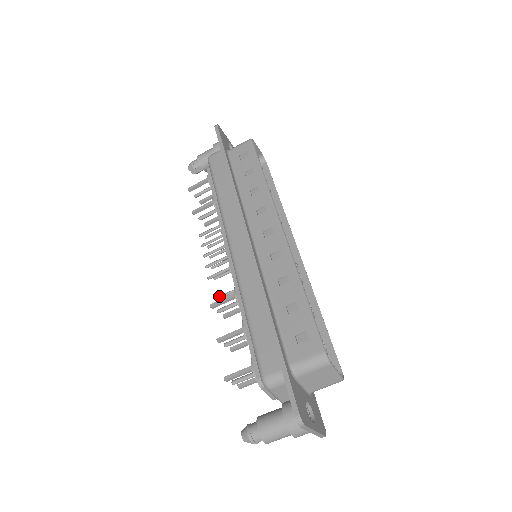
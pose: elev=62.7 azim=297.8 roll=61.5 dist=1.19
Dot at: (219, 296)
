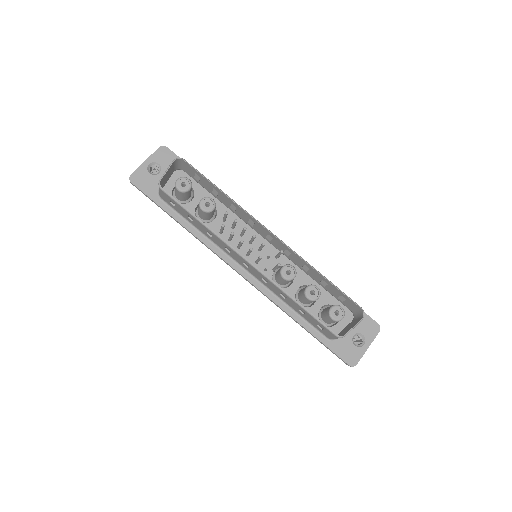
Dot at: occluded
